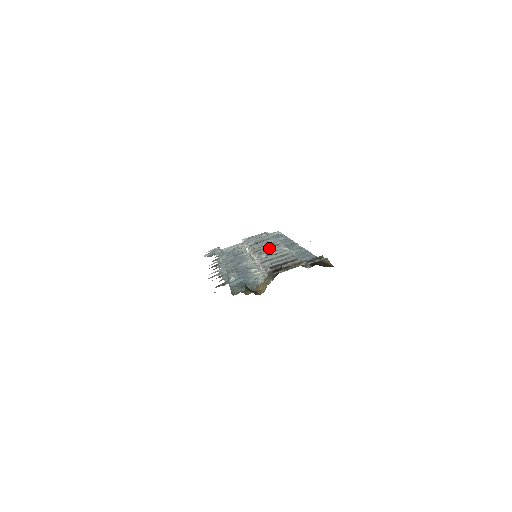
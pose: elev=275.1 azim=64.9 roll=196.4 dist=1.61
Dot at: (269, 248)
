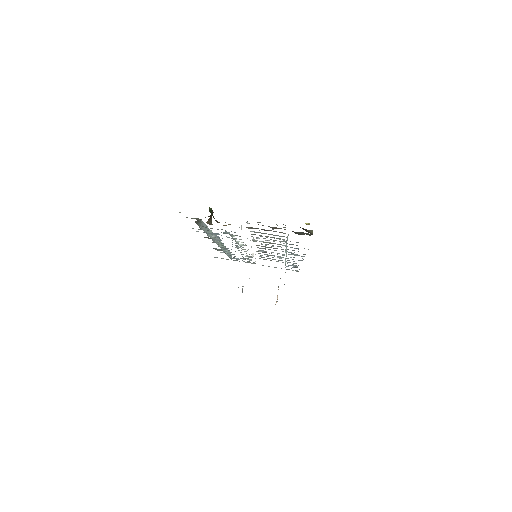
Dot at: (271, 246)
